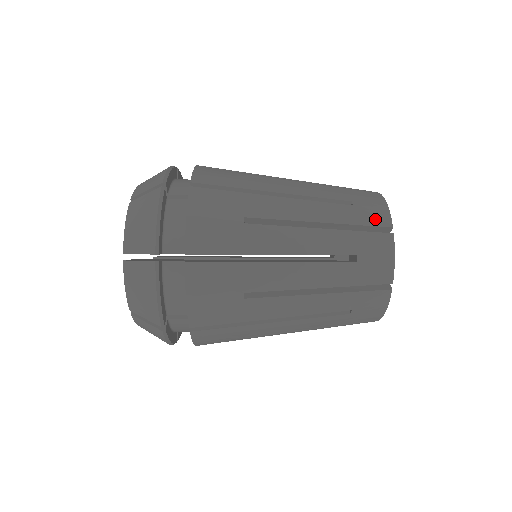
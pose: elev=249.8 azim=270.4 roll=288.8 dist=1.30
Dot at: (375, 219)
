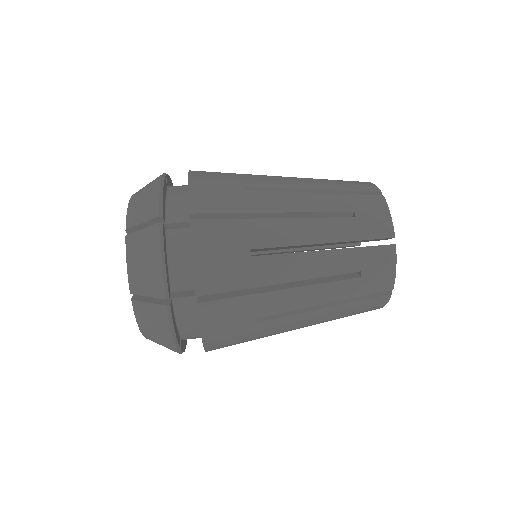
Dot at: (364, 187)
